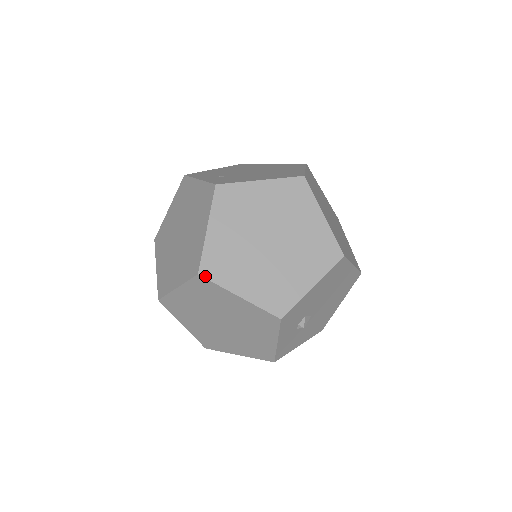
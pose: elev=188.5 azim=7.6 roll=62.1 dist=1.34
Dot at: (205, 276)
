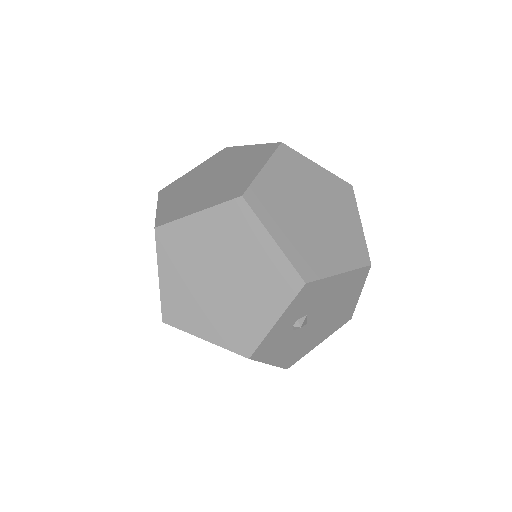
Dot at: (248, 201)
